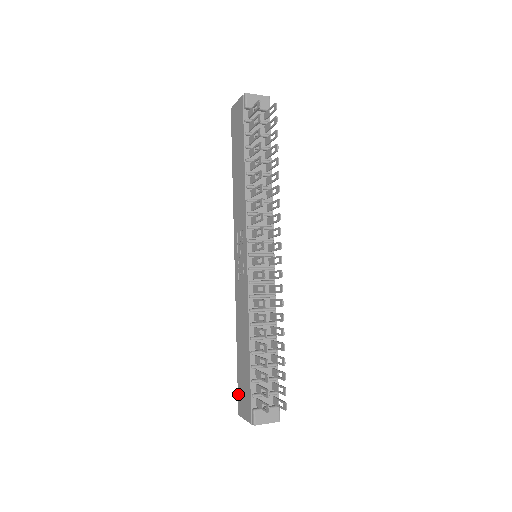
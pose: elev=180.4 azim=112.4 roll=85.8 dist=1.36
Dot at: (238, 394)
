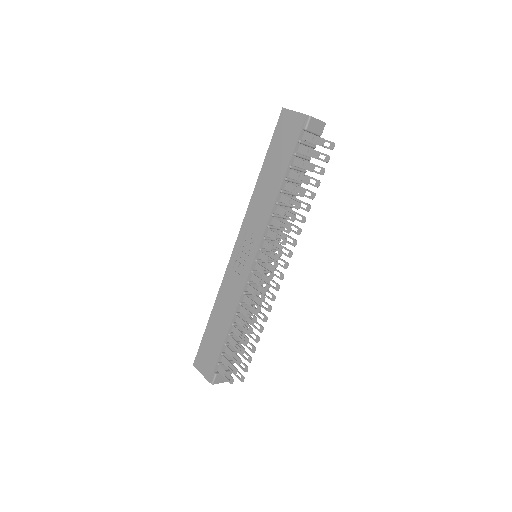
Dot at: (199, 351)
